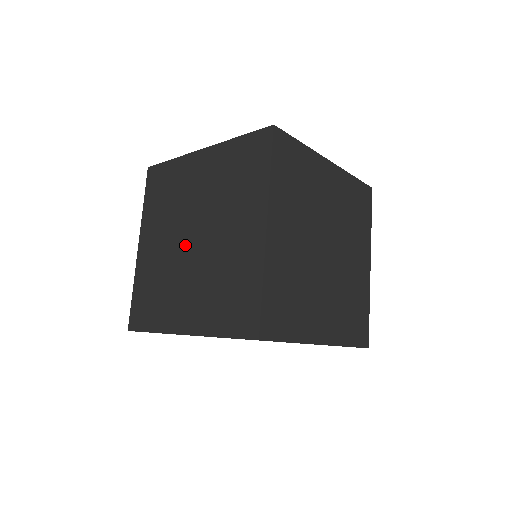
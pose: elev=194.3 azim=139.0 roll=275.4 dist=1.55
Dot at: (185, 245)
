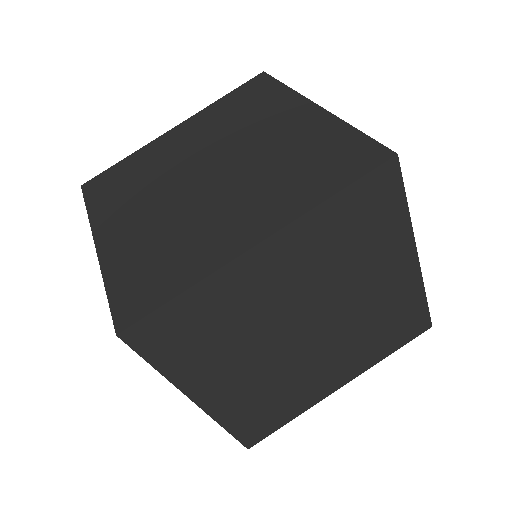
Dot at: (195, 171)
